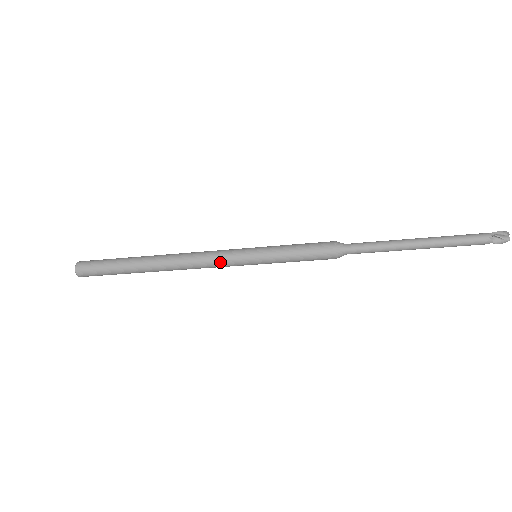
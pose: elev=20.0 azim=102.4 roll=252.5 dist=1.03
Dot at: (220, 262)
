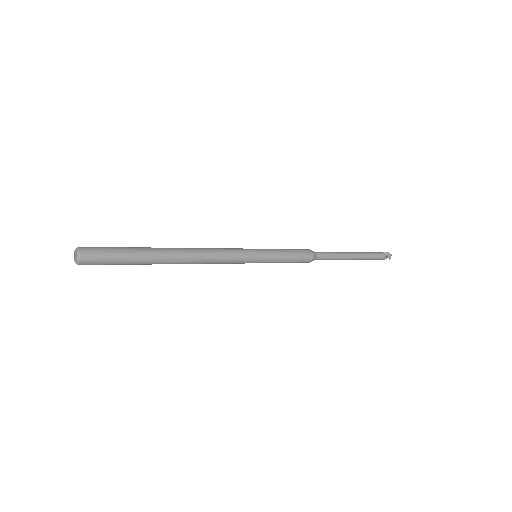
Dot at: (231, 262)
